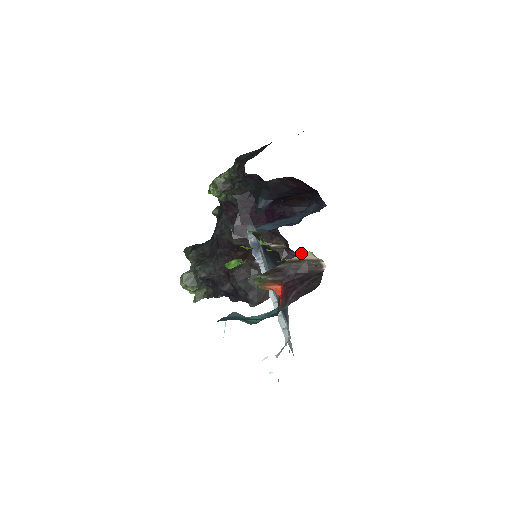
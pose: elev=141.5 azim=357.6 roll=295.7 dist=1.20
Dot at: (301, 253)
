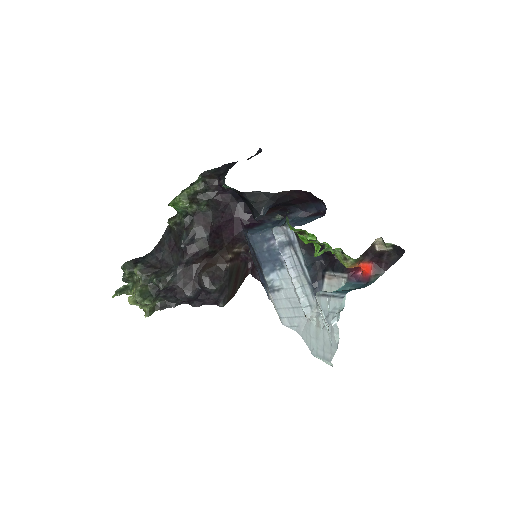
Dot at: (376, 239)
